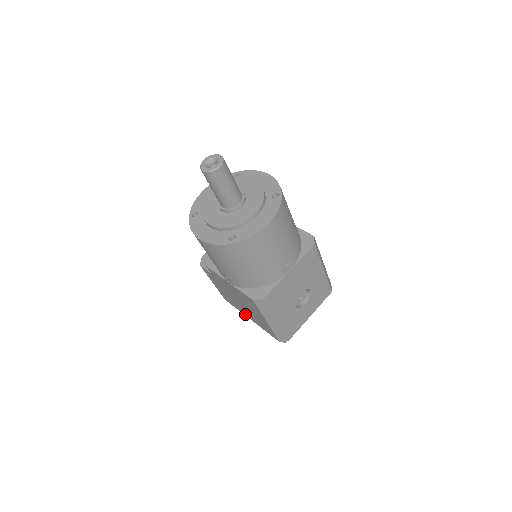
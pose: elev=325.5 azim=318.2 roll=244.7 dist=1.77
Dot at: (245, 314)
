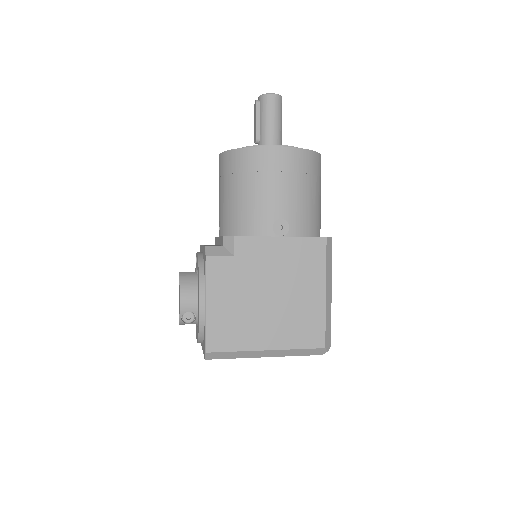
Dot at: (258, 343)
